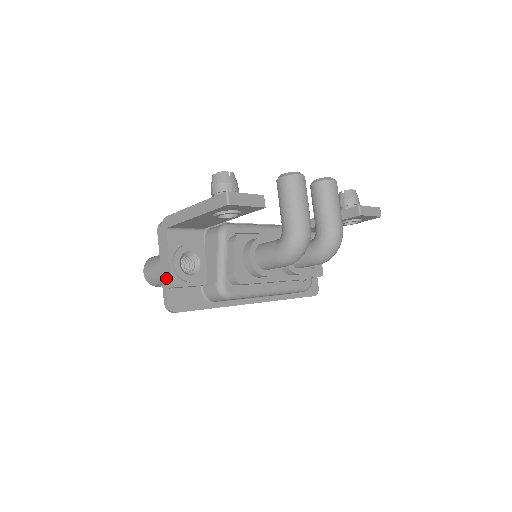
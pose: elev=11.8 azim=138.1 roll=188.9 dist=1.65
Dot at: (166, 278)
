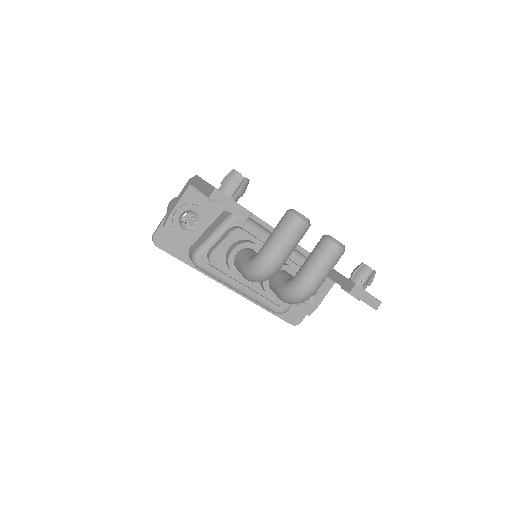
Dot at: (166, 217)
